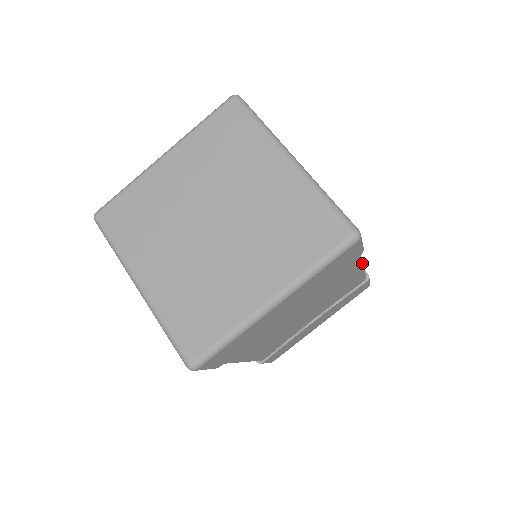
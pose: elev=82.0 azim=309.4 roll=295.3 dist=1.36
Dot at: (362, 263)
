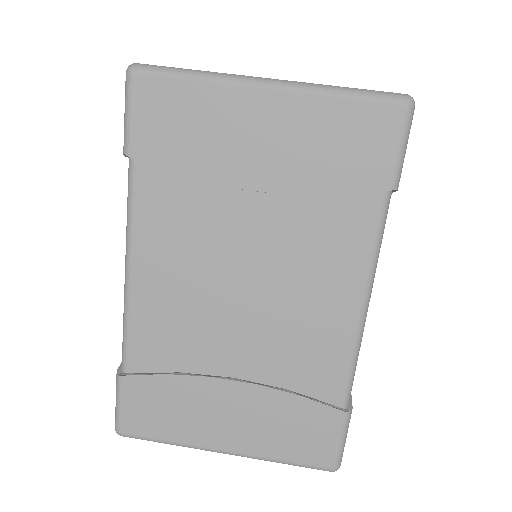
Dot at: (370, 285)
